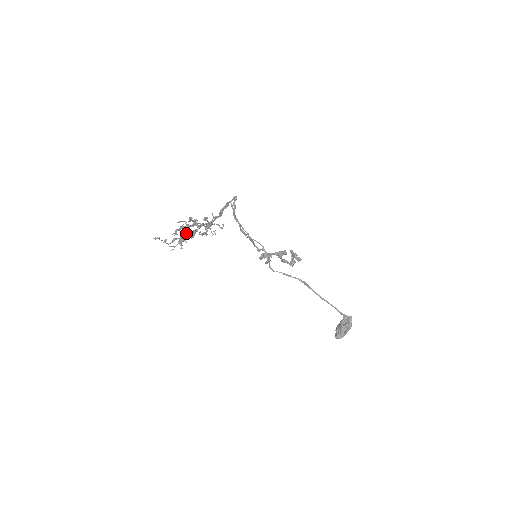
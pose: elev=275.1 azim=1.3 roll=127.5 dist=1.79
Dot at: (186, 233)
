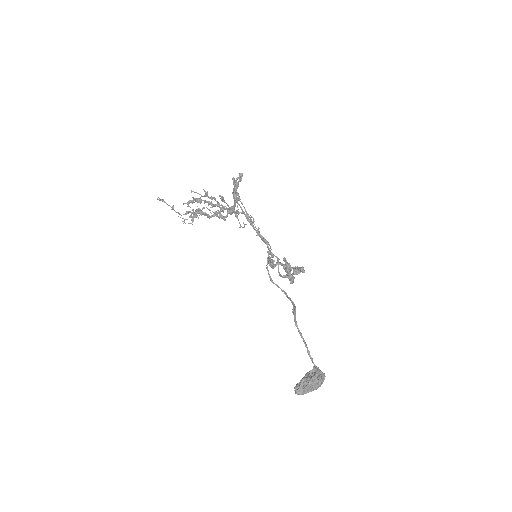
Dot at: occluded
